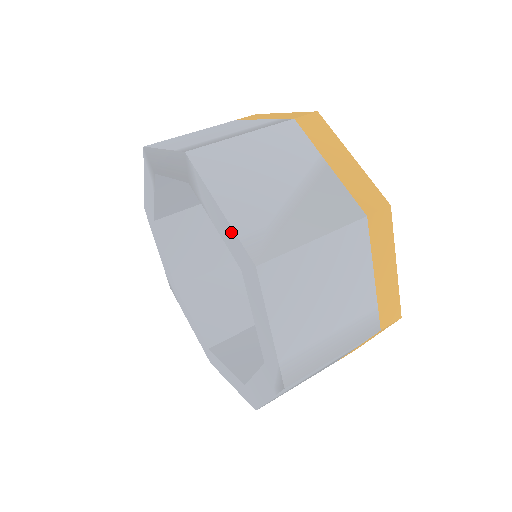
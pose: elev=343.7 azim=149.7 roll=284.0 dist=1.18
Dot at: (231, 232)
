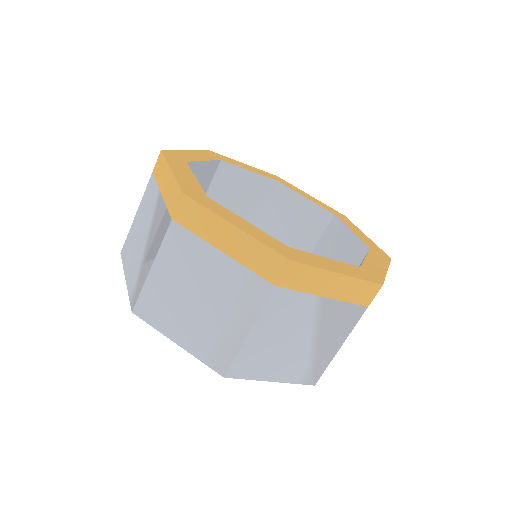
Dot at: (287, 380)
